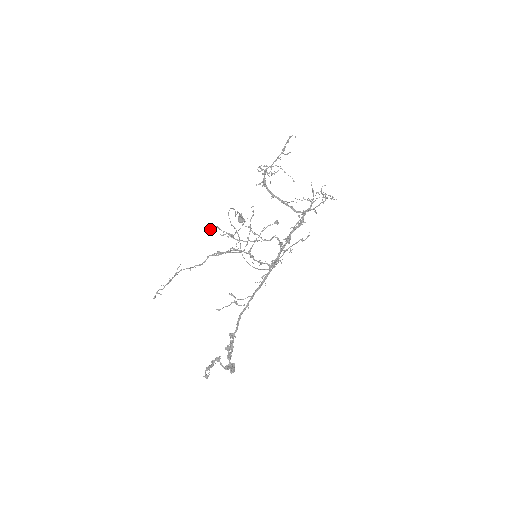
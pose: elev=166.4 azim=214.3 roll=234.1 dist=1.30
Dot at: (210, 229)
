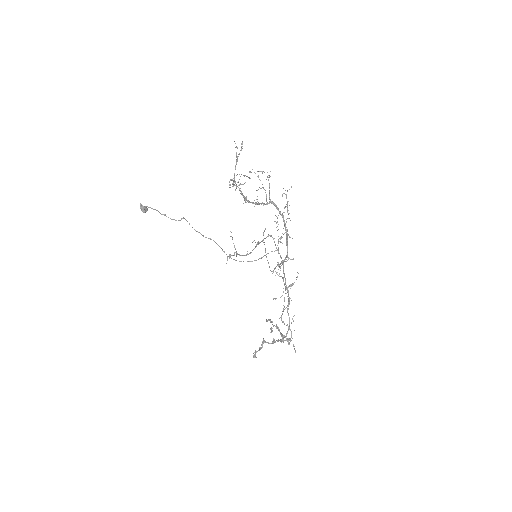
Dot at: occluded
